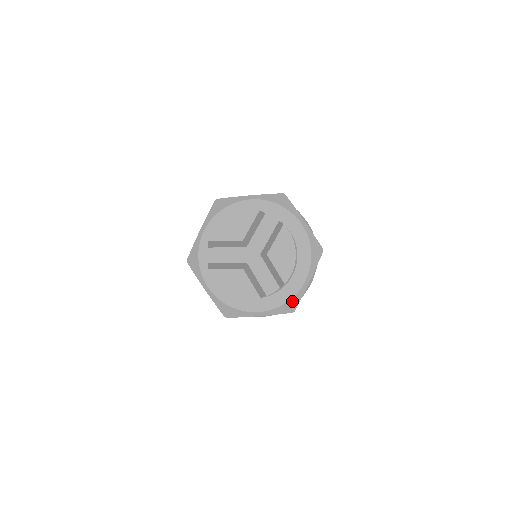
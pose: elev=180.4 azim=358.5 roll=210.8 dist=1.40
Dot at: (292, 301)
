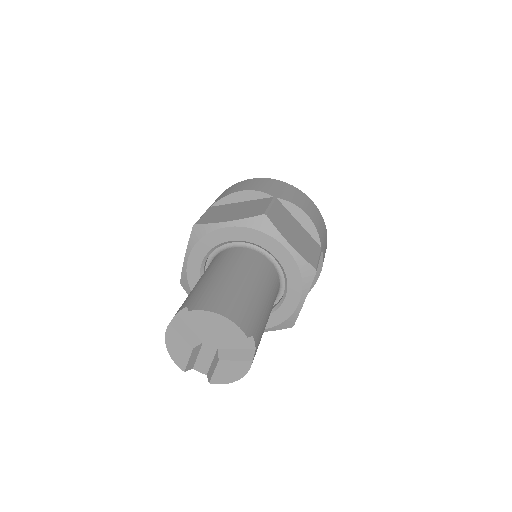
Dot at: occluded
